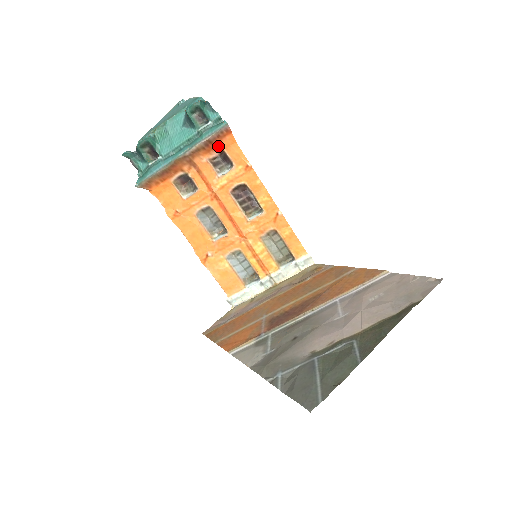
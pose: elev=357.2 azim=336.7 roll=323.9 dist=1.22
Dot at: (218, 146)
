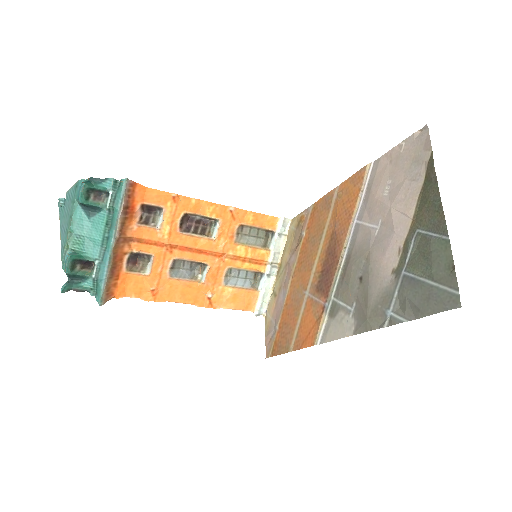
Dot at: (135, 205)
